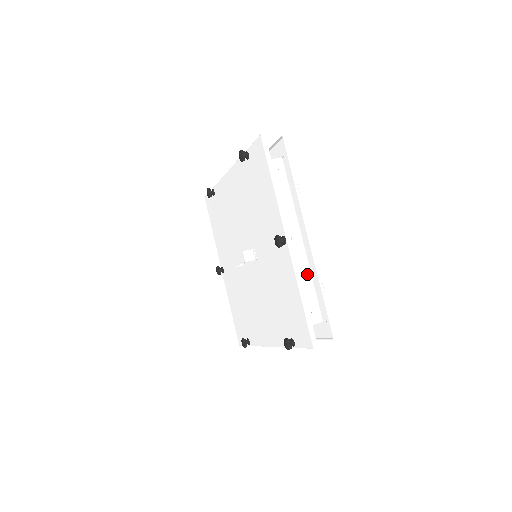
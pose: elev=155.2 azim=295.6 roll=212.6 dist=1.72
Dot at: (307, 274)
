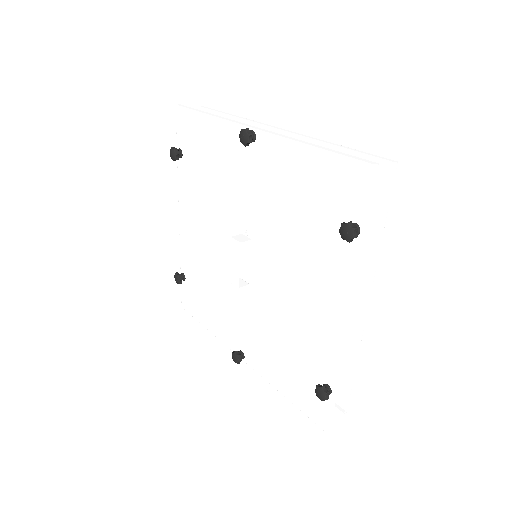
Dot at: occluded
